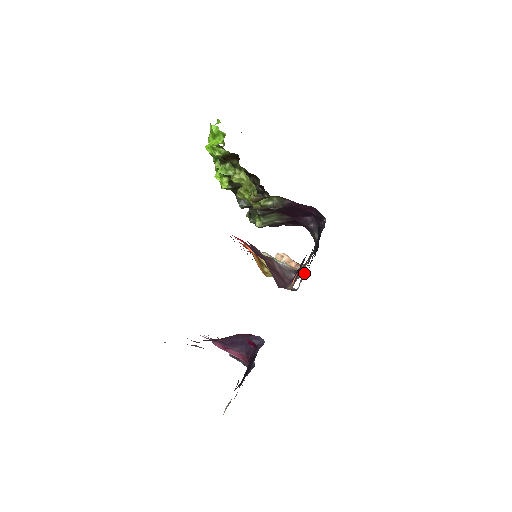
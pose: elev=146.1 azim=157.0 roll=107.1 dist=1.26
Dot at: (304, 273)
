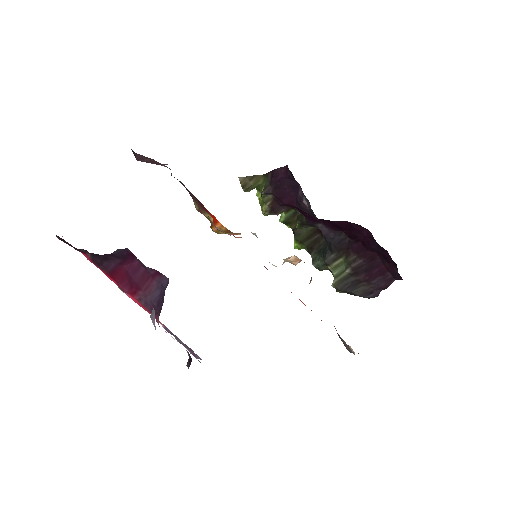
Dot at: occluded
